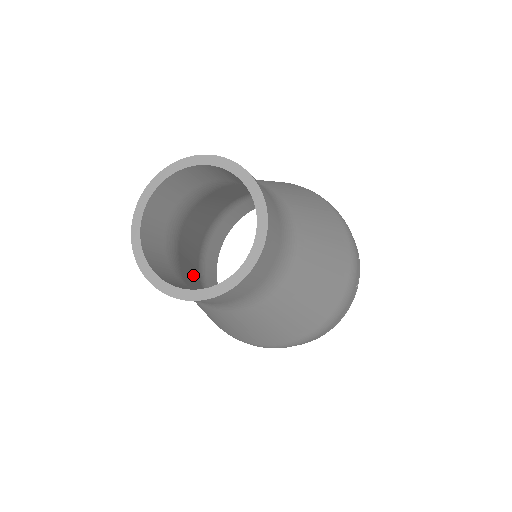
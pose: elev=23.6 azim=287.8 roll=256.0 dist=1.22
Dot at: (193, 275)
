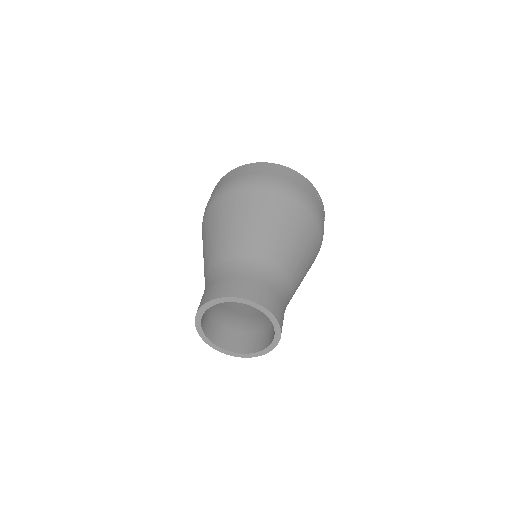
Dot at: occluded
